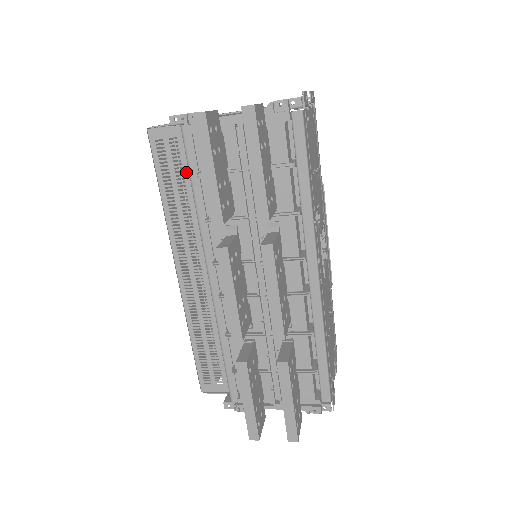
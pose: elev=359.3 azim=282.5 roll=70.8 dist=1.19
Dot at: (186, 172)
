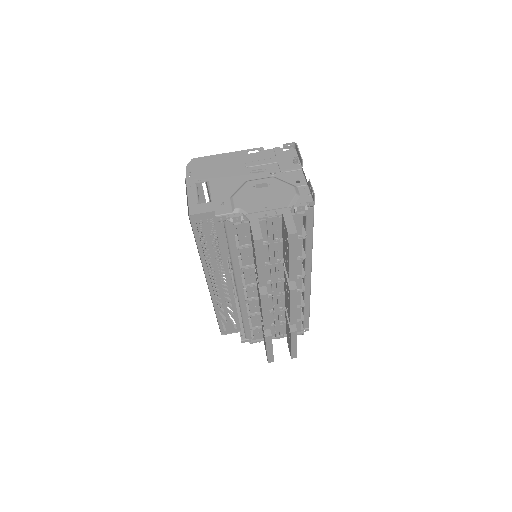
Dot at: (219, 236)
